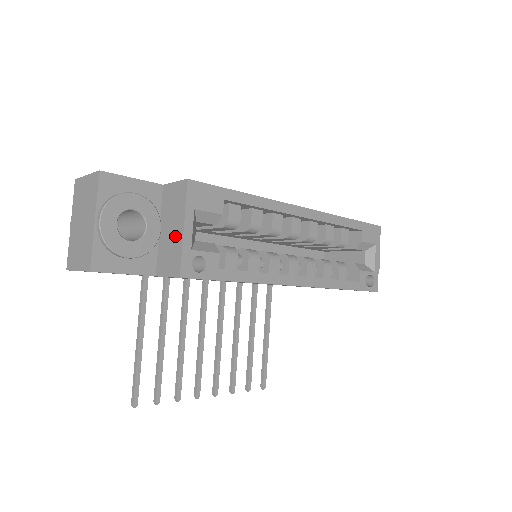
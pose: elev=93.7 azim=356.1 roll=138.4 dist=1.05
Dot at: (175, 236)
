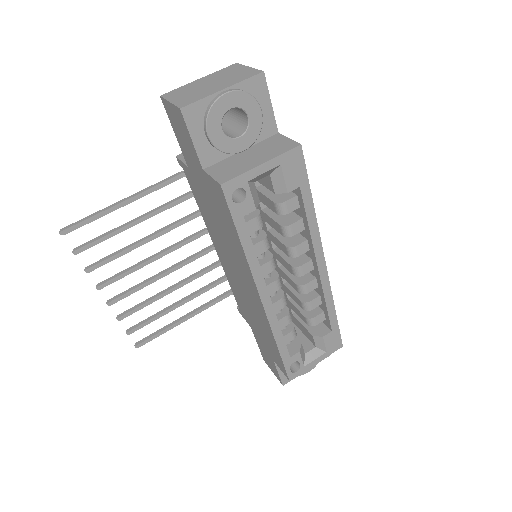
Dot at: (249, 162)
